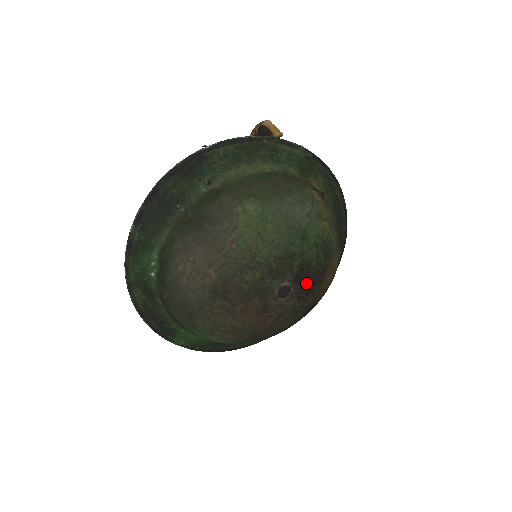
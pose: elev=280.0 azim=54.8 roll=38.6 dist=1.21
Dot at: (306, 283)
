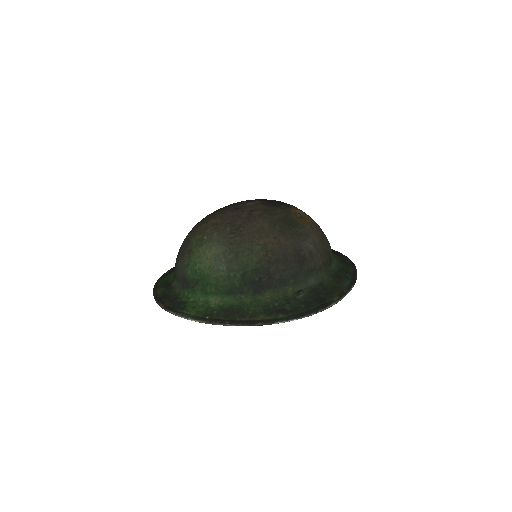
Dot at: (271, 202)
